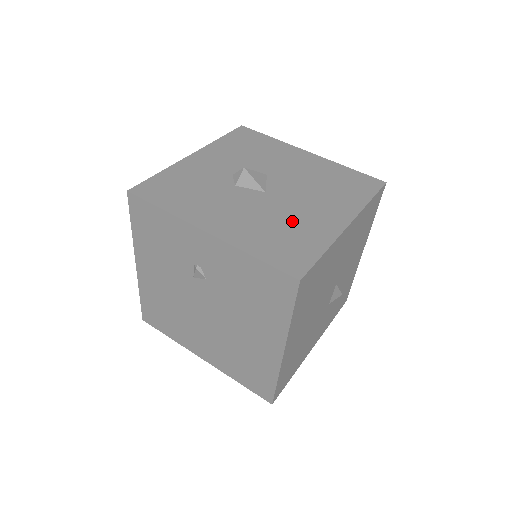
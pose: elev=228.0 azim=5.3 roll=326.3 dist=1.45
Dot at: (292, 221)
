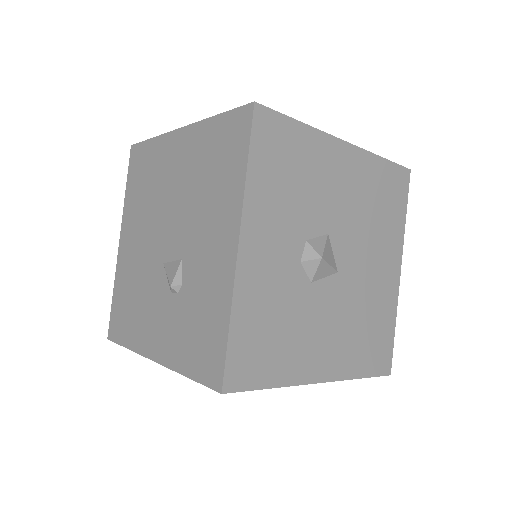
Dot at: (369, 304)
